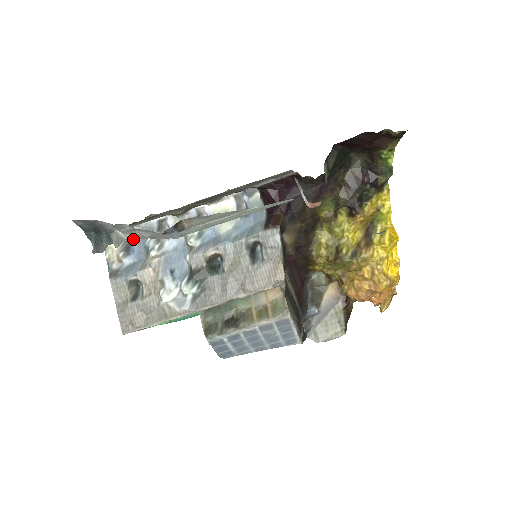
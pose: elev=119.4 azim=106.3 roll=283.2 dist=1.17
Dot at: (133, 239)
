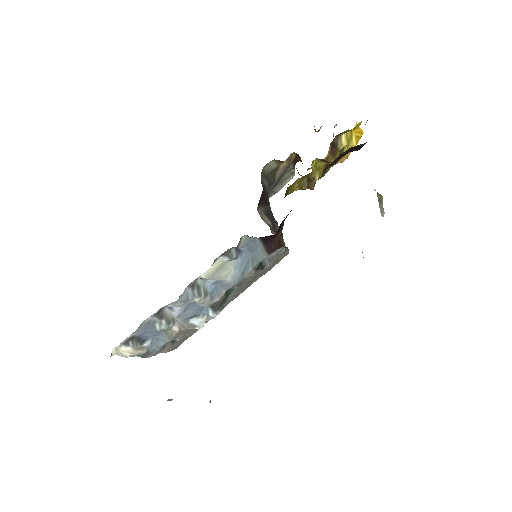
Dot at: (138, 335)
